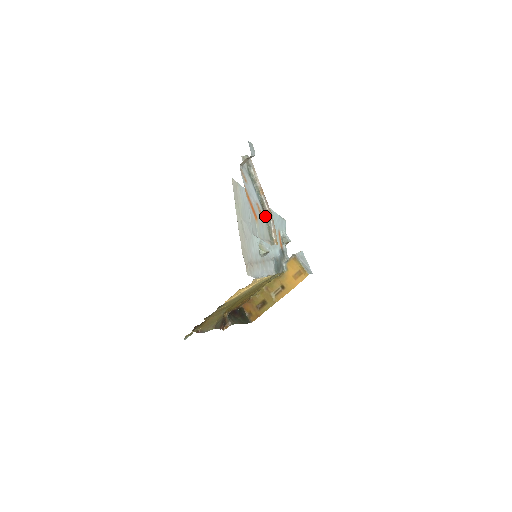
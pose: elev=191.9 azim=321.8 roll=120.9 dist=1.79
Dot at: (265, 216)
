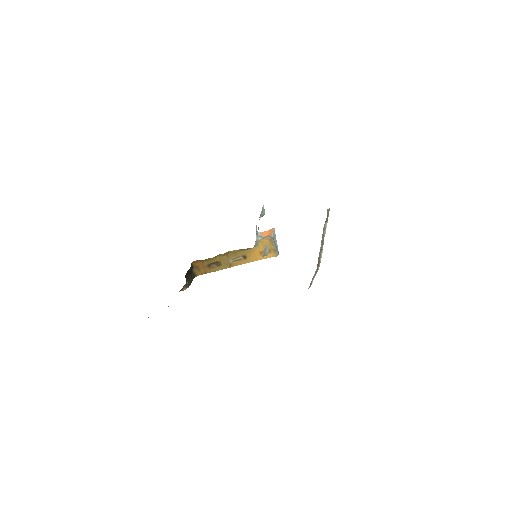
Dot at: (317, 267)
